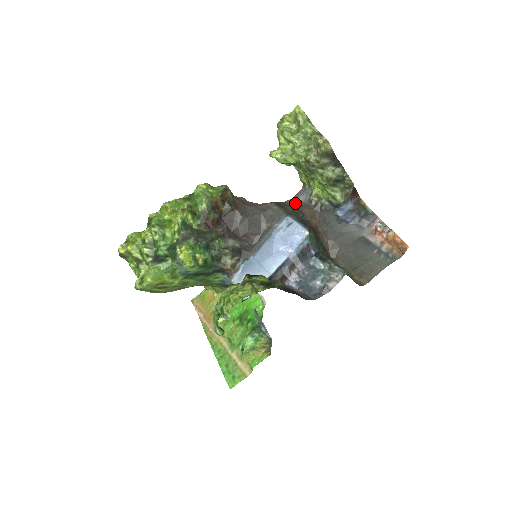
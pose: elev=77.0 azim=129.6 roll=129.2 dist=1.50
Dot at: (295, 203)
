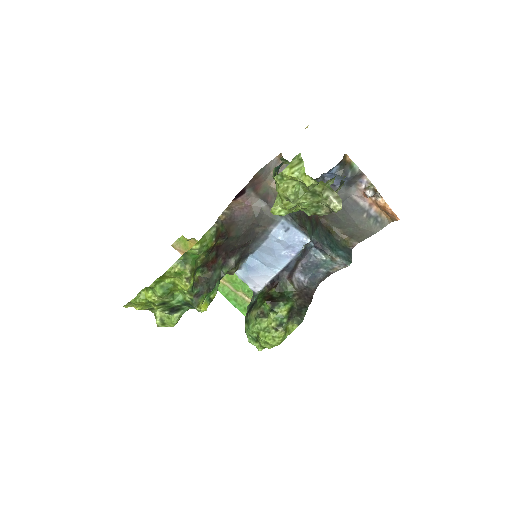
Dot at: occluded
